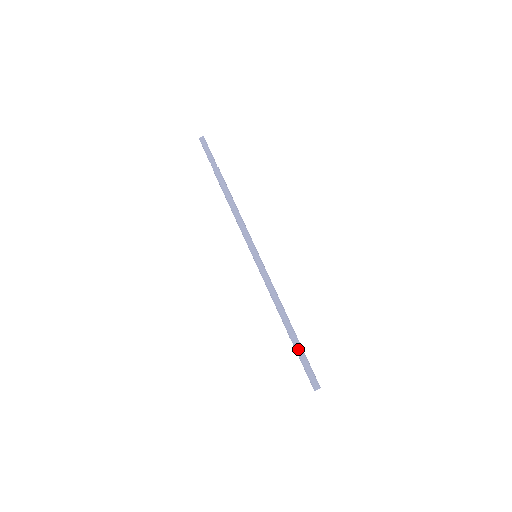
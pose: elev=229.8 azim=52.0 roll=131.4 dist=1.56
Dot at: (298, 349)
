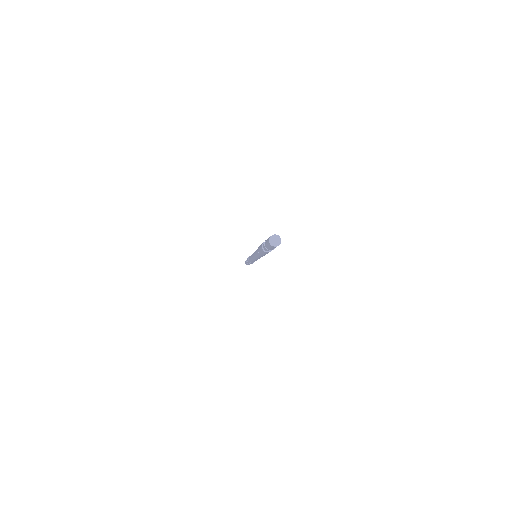
Dot at: occluded
